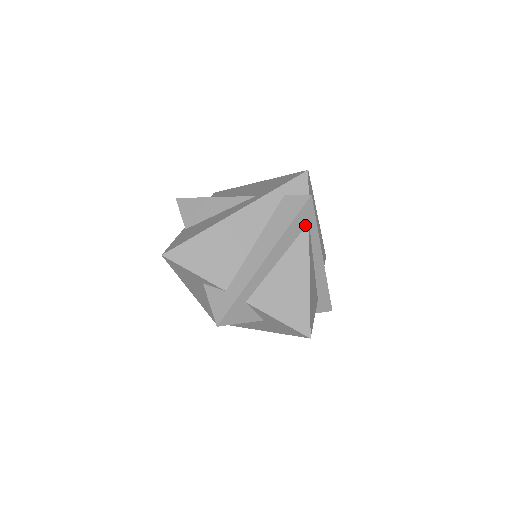
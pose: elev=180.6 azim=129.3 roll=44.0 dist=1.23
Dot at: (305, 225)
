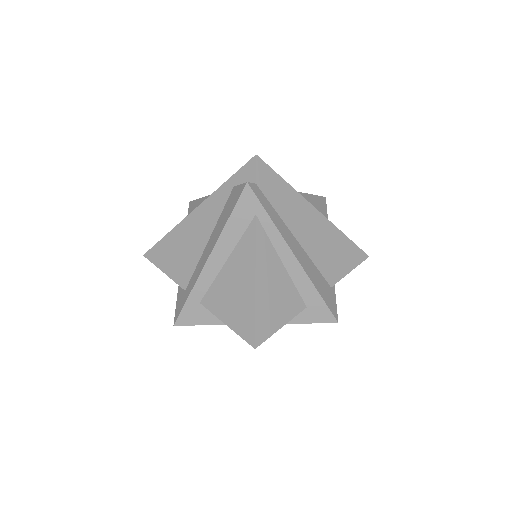
Dot at: (251, 218)
